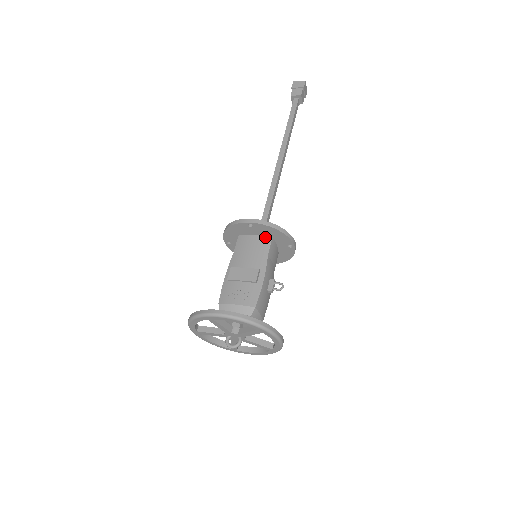
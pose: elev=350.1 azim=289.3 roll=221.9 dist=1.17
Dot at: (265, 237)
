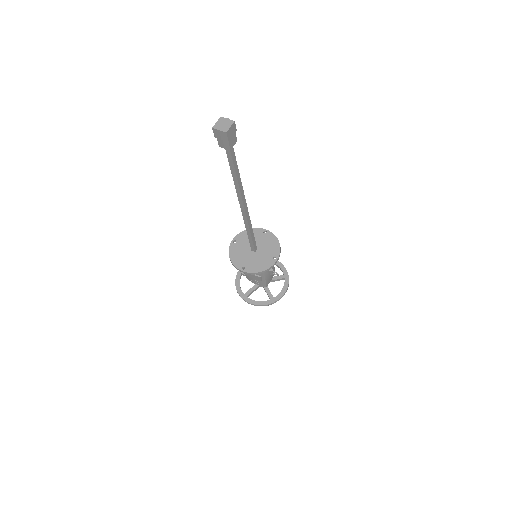
Dot at: occluded
